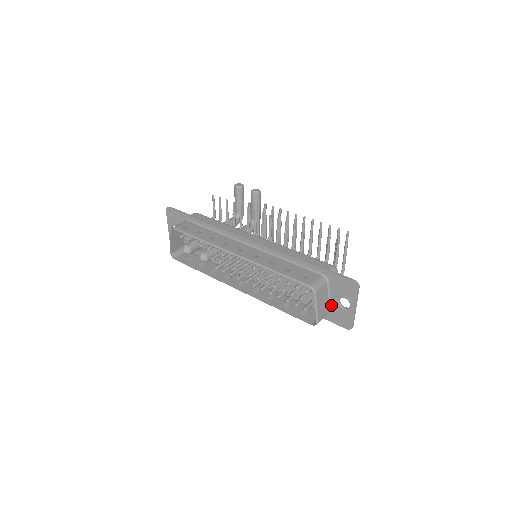
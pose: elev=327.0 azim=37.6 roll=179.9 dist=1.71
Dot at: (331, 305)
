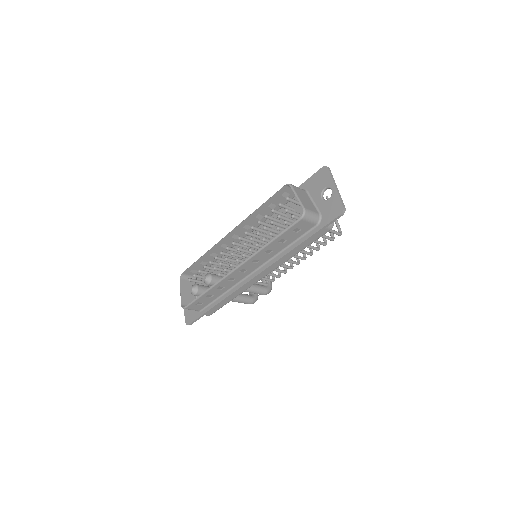
Dot at: (318, 208)
